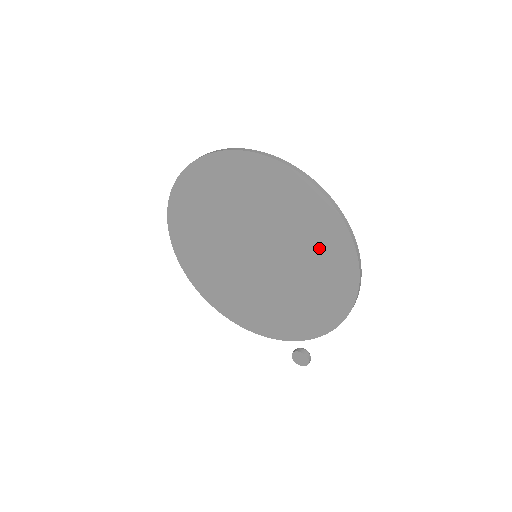
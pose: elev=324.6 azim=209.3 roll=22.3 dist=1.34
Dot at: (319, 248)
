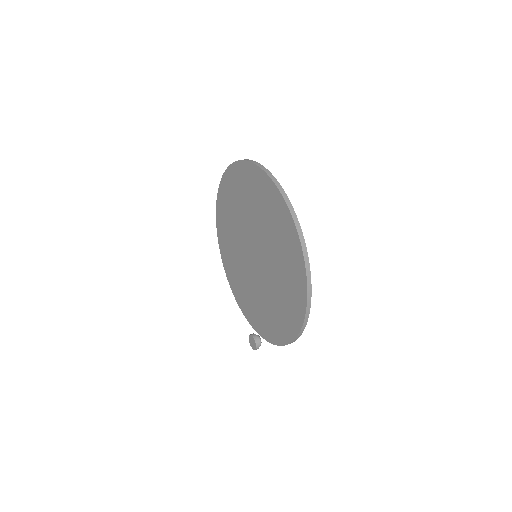
Dot at: (288, 289)
